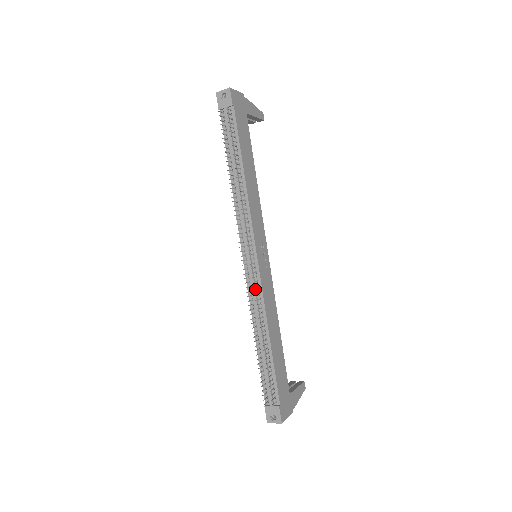
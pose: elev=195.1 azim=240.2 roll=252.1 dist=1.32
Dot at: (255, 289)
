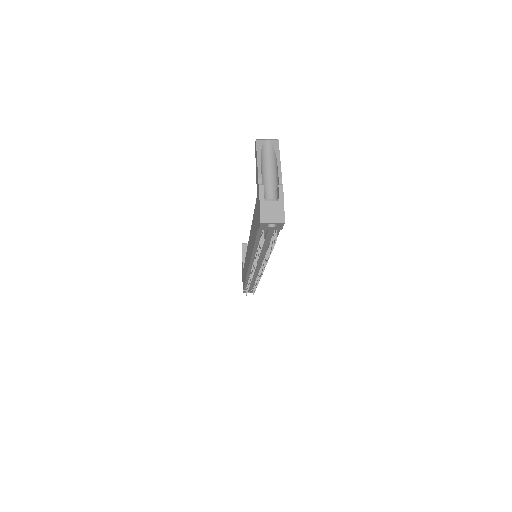
Dot at: occluded
